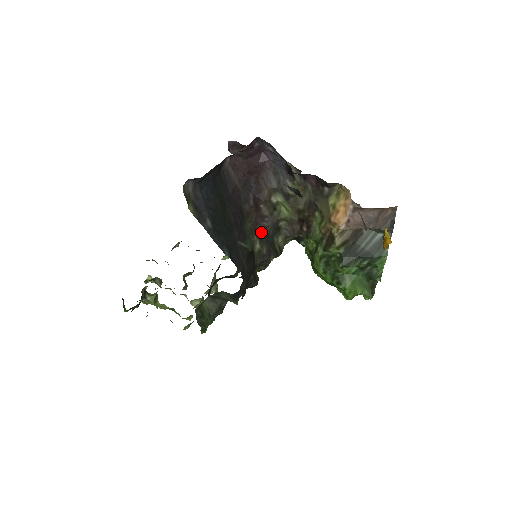
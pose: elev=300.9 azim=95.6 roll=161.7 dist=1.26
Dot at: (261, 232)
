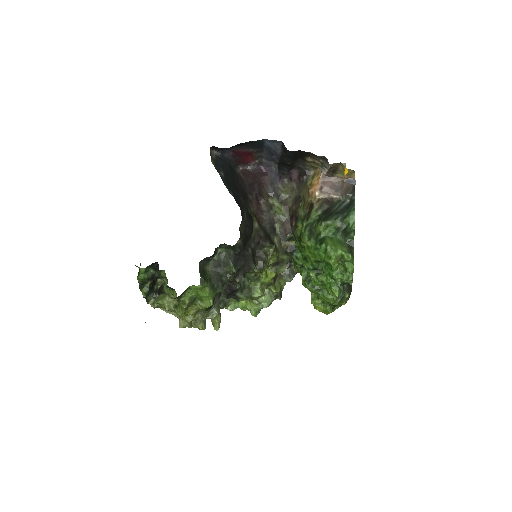
Dot at: (260, 222)
